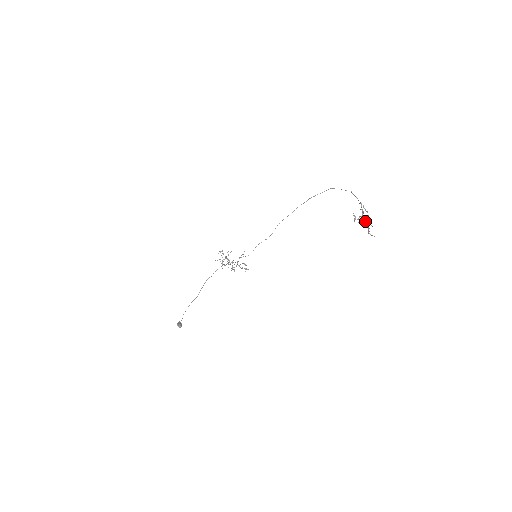
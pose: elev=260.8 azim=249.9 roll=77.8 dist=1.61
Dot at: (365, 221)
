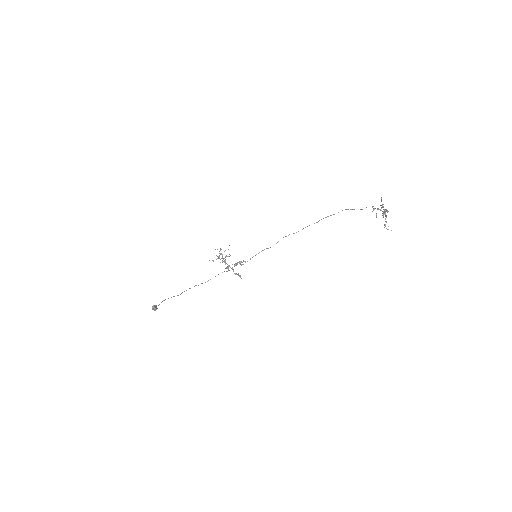
Dot at: (383, 214)
